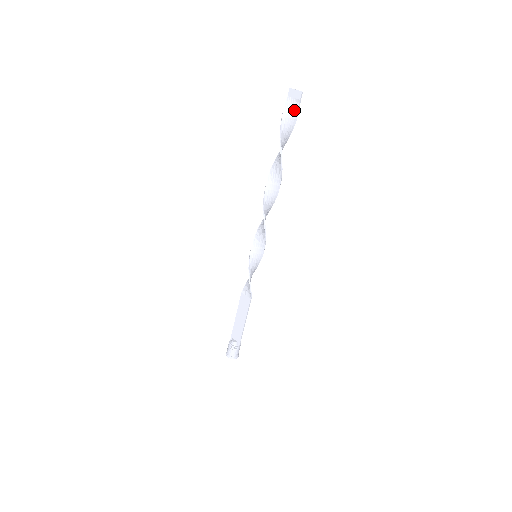
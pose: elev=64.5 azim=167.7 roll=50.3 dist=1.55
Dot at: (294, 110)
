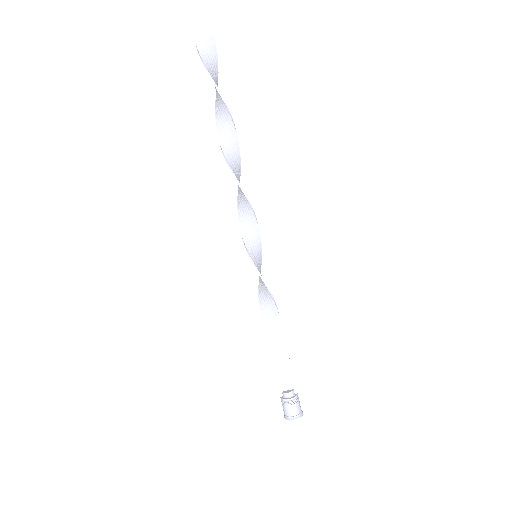
Dot at: (211, 52)
